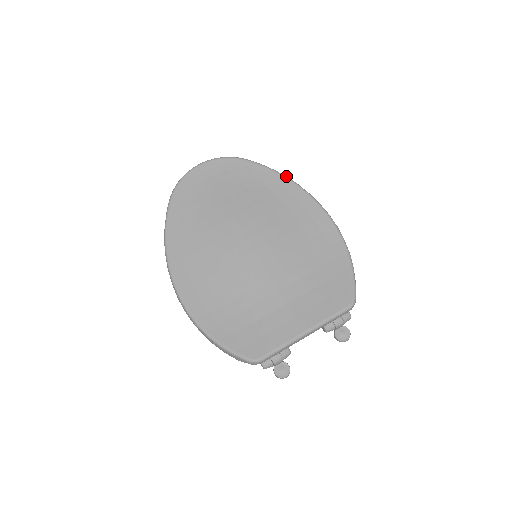
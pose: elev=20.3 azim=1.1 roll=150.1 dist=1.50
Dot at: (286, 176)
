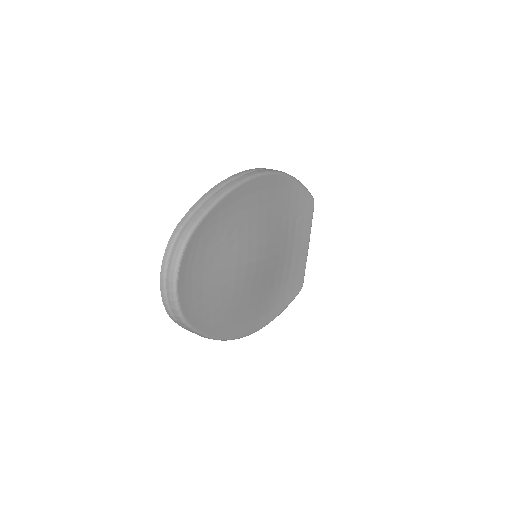
Dot at: (230, 190)
